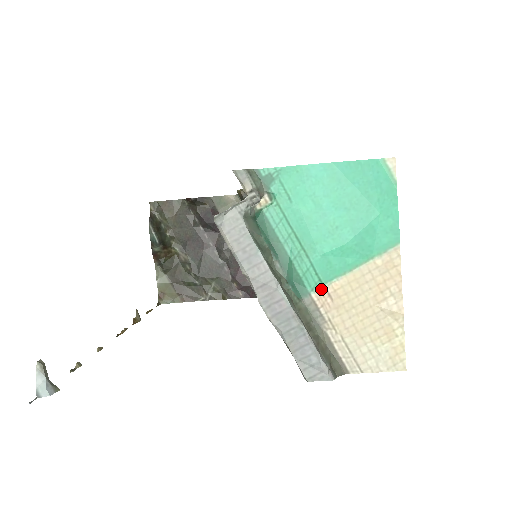
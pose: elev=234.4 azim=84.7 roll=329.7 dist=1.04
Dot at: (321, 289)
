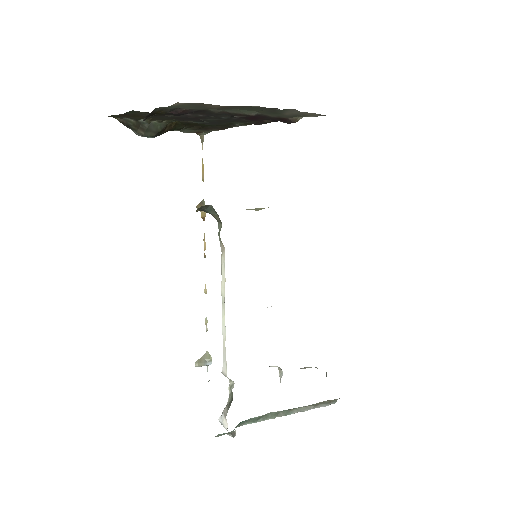
Dot at: occluded
